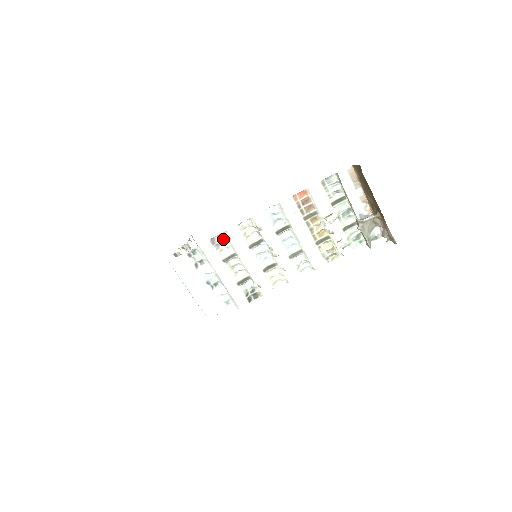
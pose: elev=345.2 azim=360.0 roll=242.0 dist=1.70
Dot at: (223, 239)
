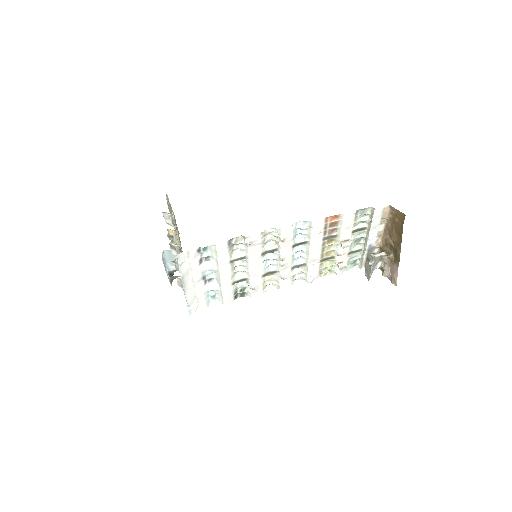
Dot at: (241, 242)
